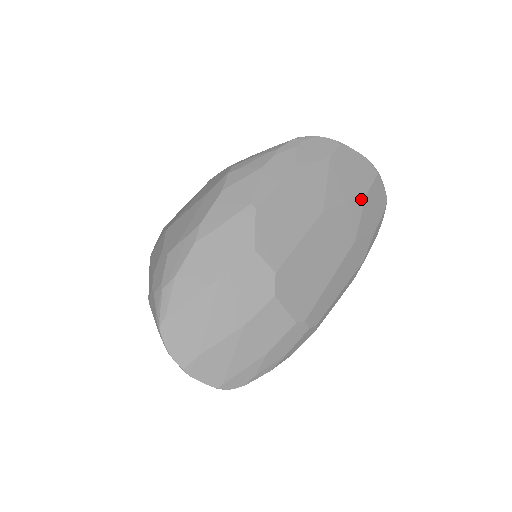
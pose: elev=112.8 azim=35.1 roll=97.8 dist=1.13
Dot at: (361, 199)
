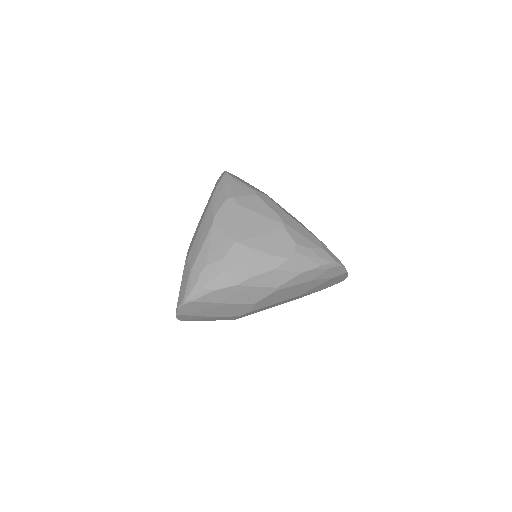
Dot at: occluded
